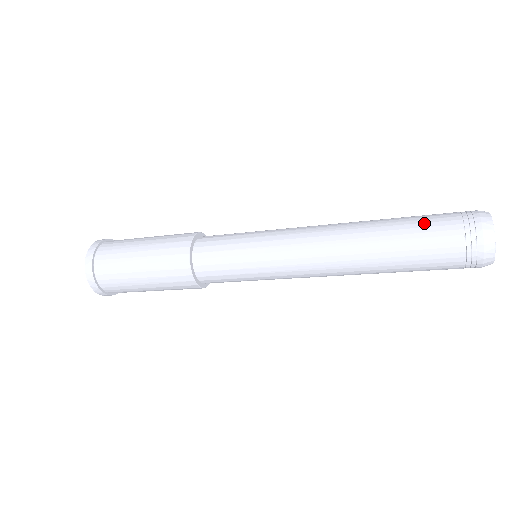
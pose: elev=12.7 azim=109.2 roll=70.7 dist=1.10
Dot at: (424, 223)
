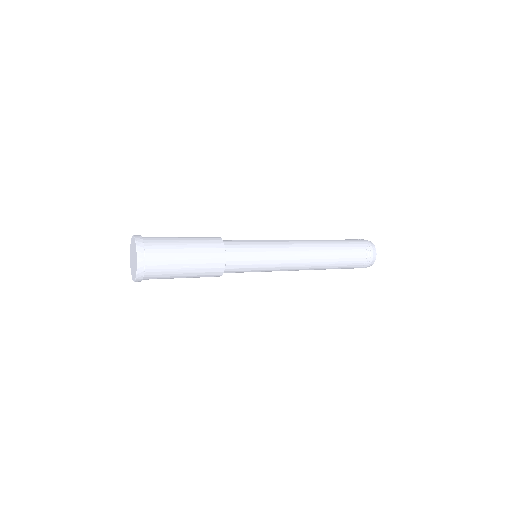
Dot at: (349, 244)
